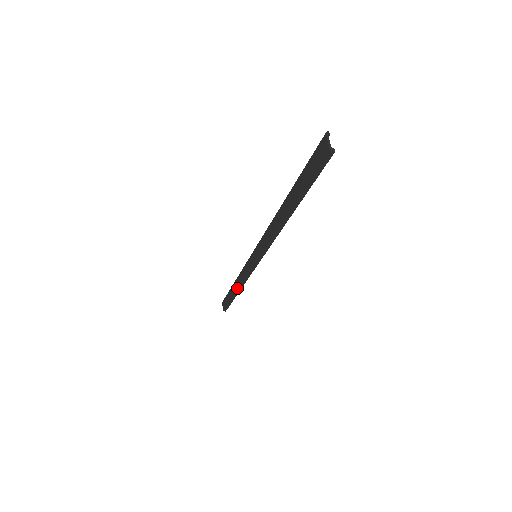
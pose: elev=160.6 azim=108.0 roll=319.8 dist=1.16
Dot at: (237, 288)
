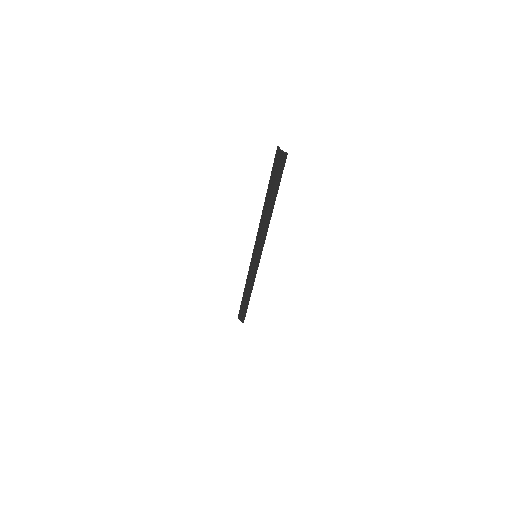
Dot at: (249, 293)
